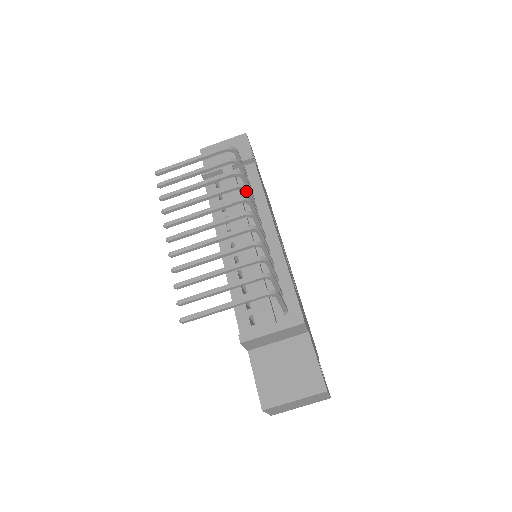
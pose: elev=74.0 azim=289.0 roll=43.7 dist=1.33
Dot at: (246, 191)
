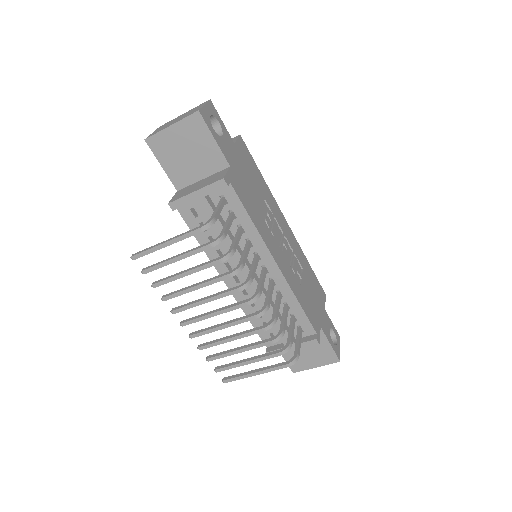
Dot at: (241, 267)
